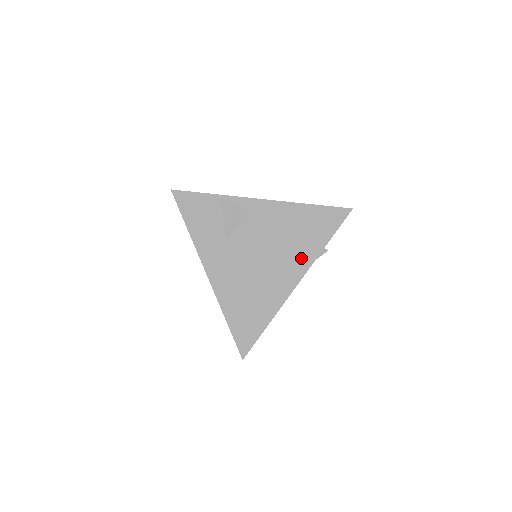
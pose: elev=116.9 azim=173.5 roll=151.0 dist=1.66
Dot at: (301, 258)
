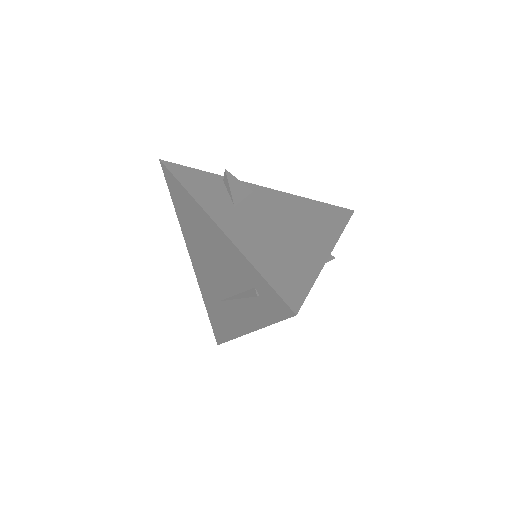
Dot at: (324, 233)
